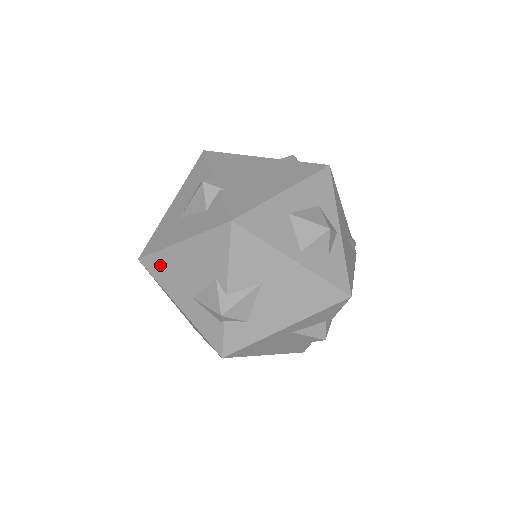
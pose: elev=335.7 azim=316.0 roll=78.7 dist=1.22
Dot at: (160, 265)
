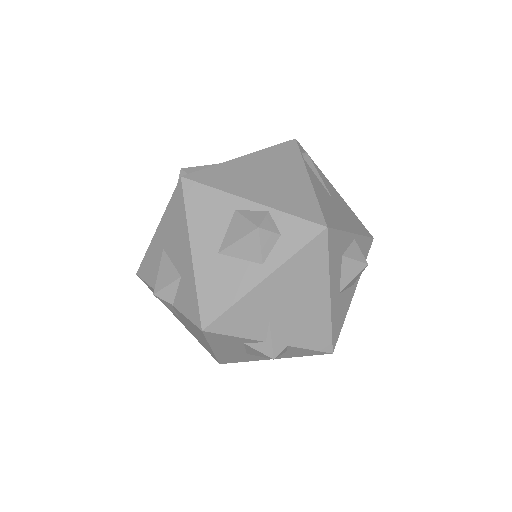
Dot at: occluded
